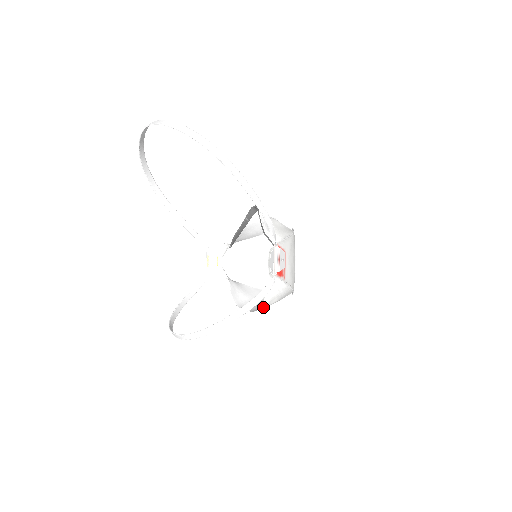
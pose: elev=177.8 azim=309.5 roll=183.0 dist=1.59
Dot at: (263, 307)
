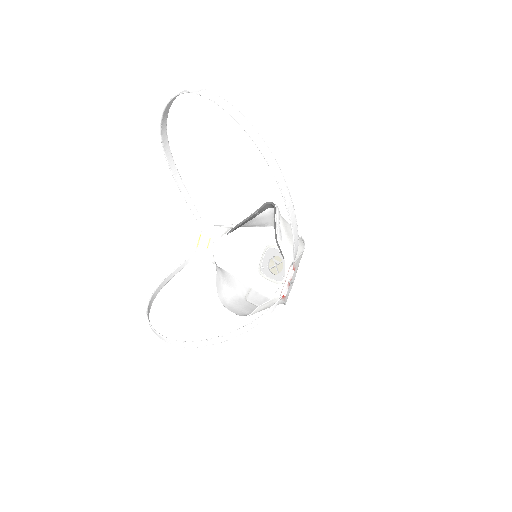
Dot at: occluded
